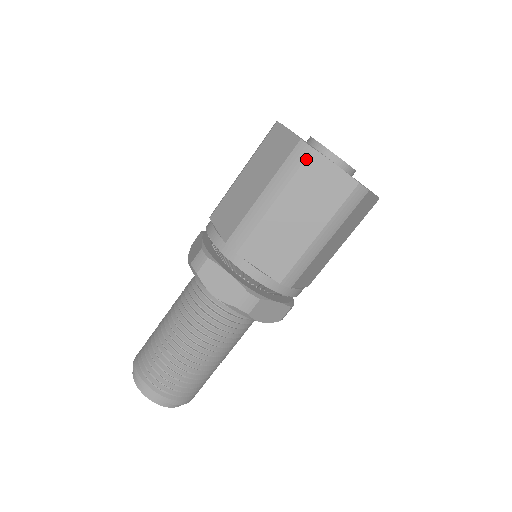
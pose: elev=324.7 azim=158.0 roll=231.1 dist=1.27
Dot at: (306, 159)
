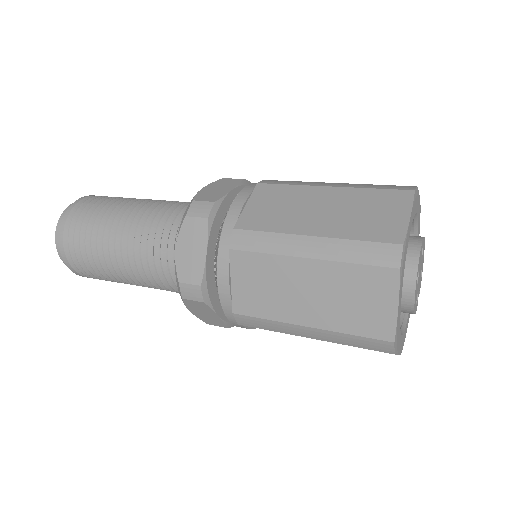
Dot at: (382, 267)
